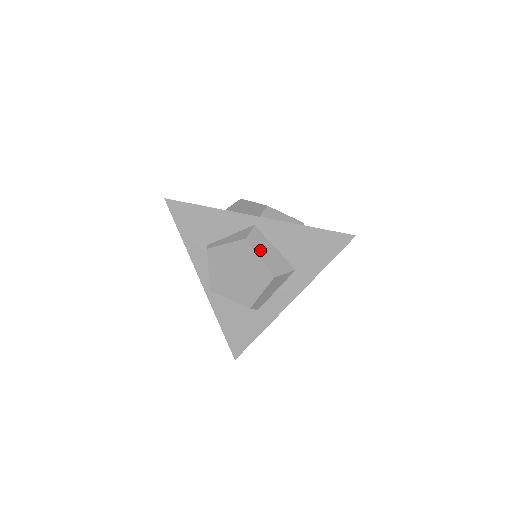
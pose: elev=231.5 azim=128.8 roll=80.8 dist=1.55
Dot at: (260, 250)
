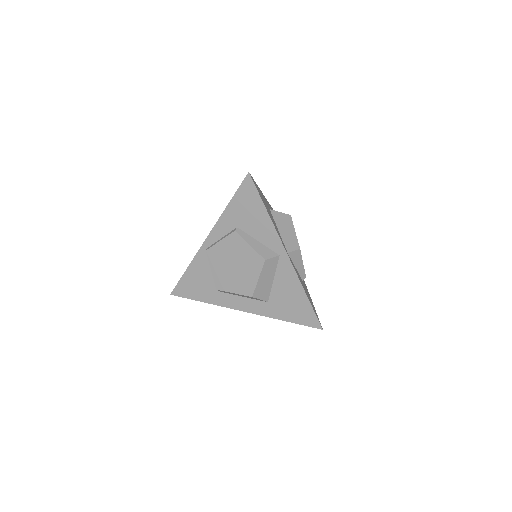
Dot at: (264, 274)
